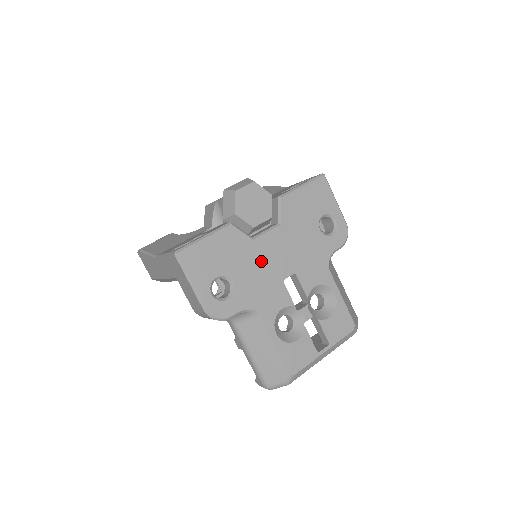
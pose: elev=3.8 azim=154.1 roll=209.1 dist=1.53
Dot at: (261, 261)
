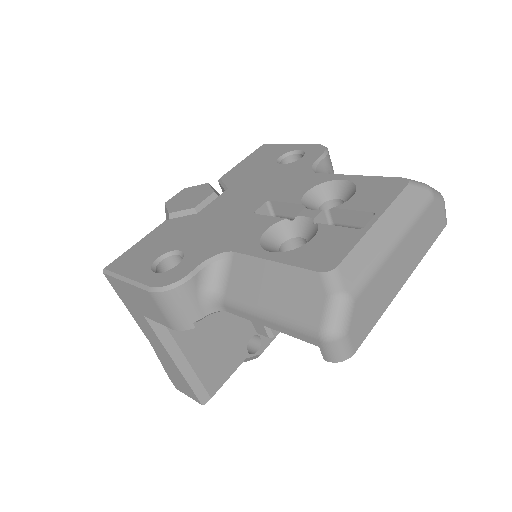
Dot at: (214, 219)
